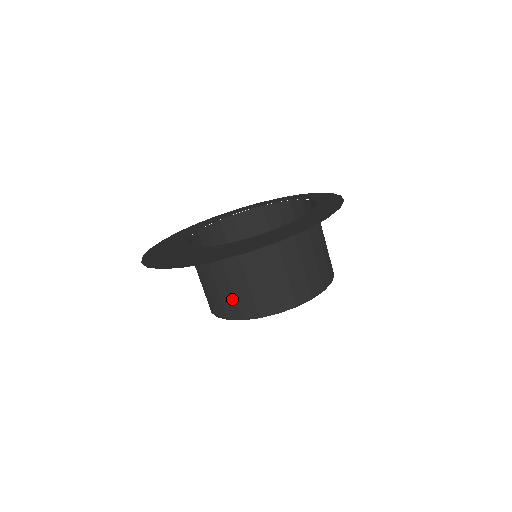
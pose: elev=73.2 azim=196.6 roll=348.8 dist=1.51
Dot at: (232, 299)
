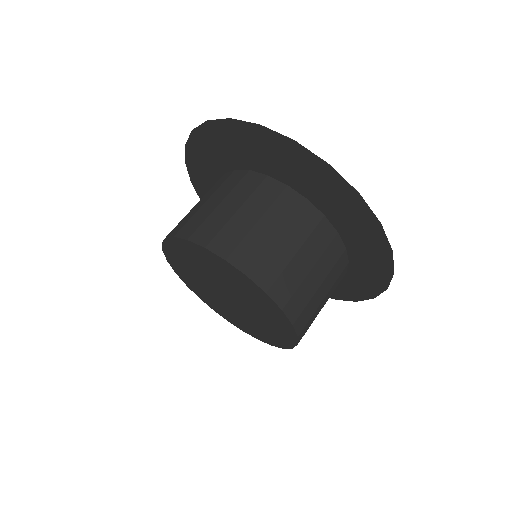
Dot at: (261, 248)
